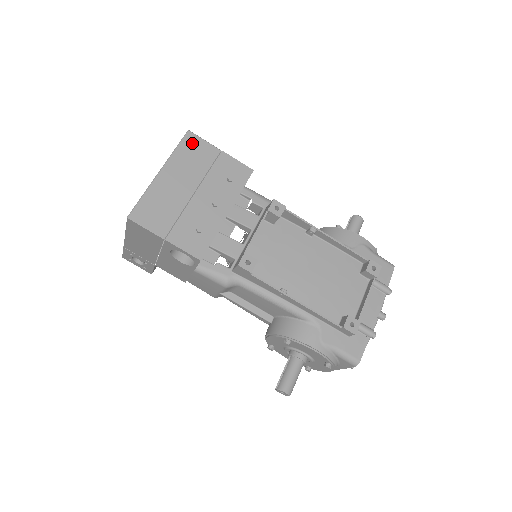
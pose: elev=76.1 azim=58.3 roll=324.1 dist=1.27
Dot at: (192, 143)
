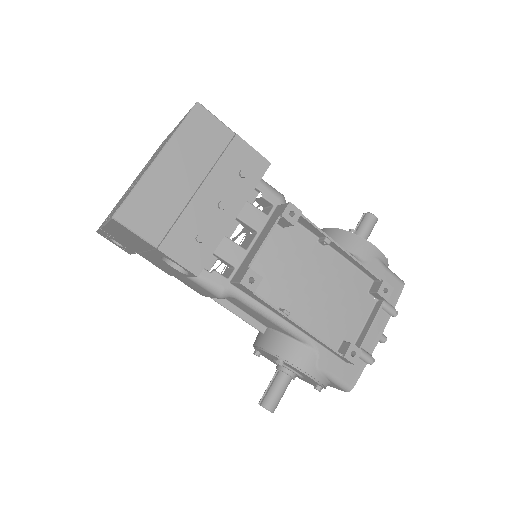
Dot at: (201, 120)
